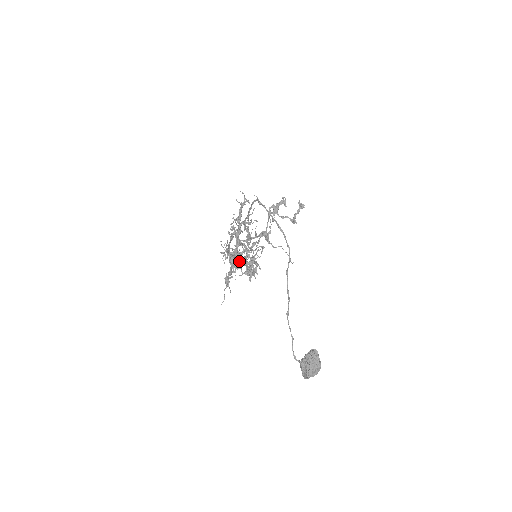
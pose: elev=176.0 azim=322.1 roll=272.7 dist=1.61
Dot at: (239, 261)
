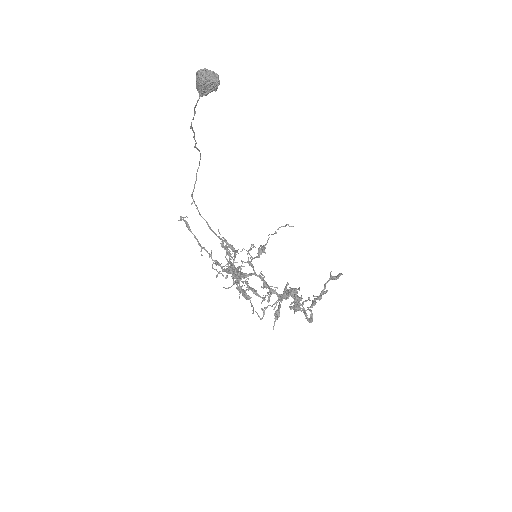
Dot at: (226, 253)
